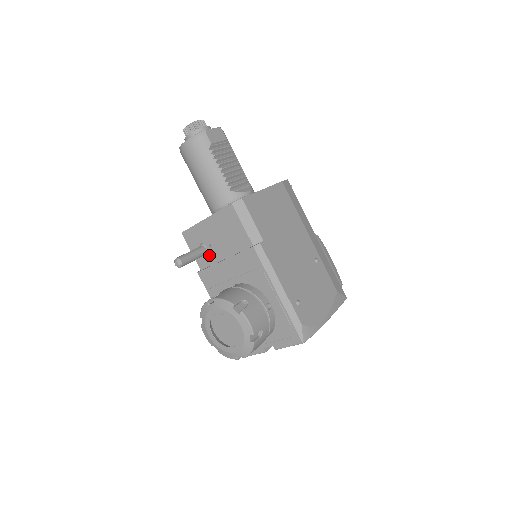
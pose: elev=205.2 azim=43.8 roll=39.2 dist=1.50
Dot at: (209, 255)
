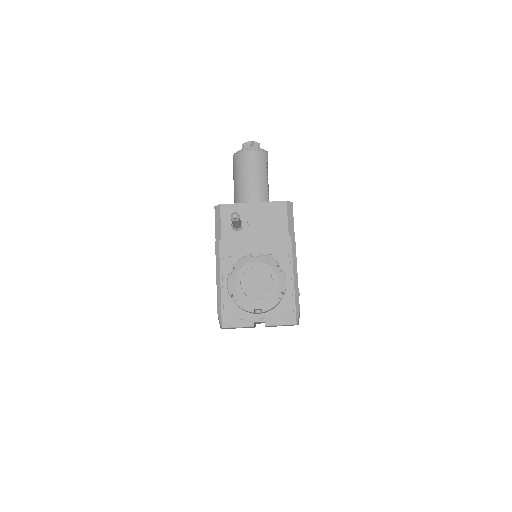
Dot at: (239, 231)
